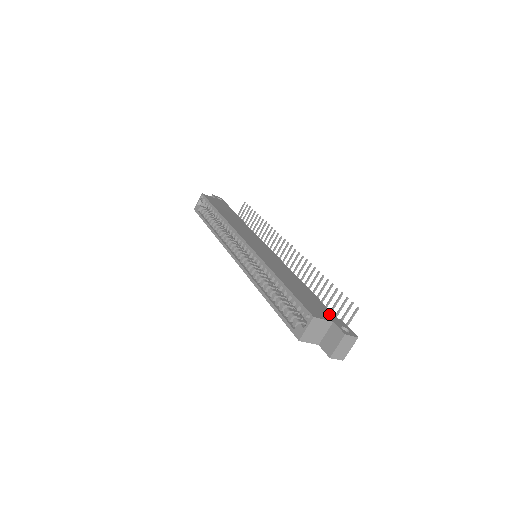
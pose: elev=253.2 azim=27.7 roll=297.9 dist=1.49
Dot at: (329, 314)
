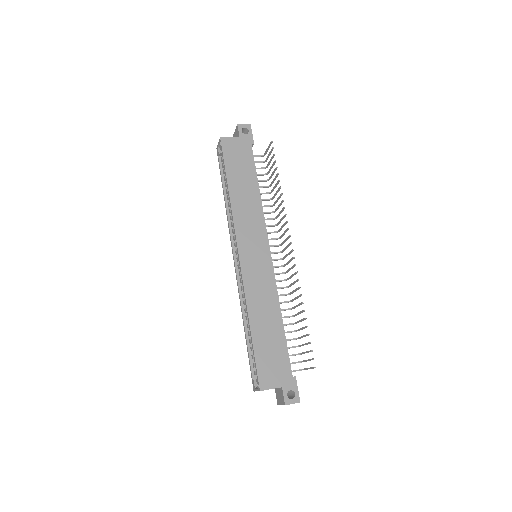
Dot at: (284, 373)
